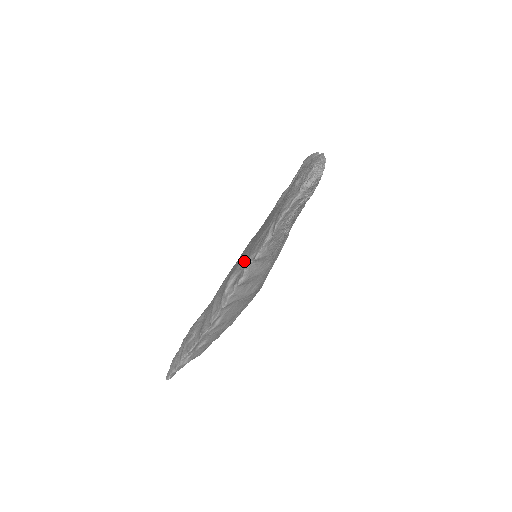
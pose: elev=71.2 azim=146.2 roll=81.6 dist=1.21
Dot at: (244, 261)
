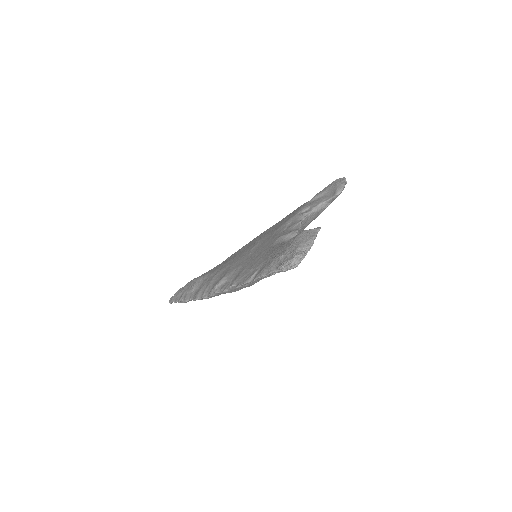
Dot at: (235, 275)
